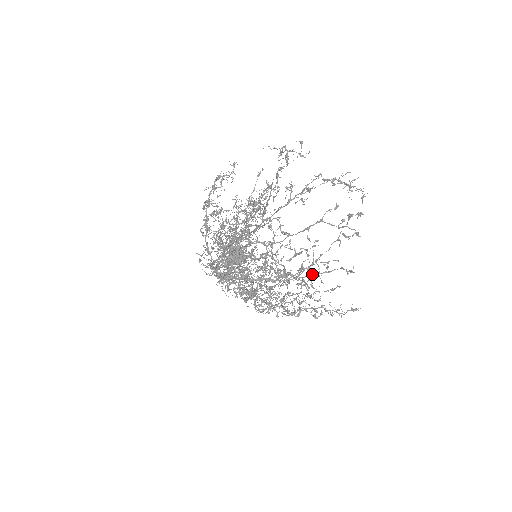
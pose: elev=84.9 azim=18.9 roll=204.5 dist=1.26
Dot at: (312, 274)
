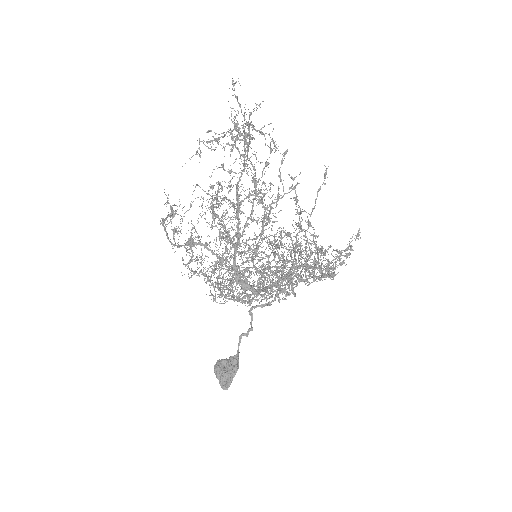
Dot at: (301, 281)
